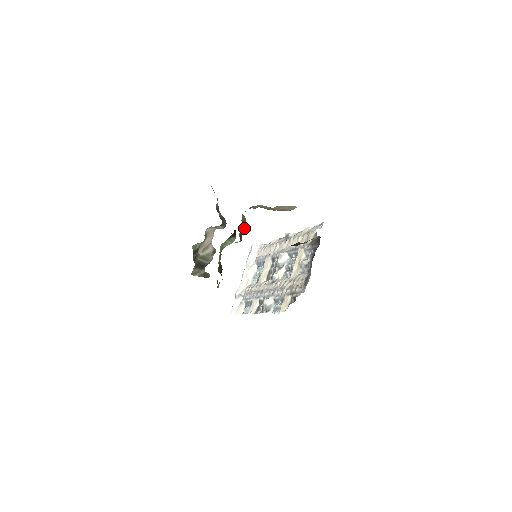
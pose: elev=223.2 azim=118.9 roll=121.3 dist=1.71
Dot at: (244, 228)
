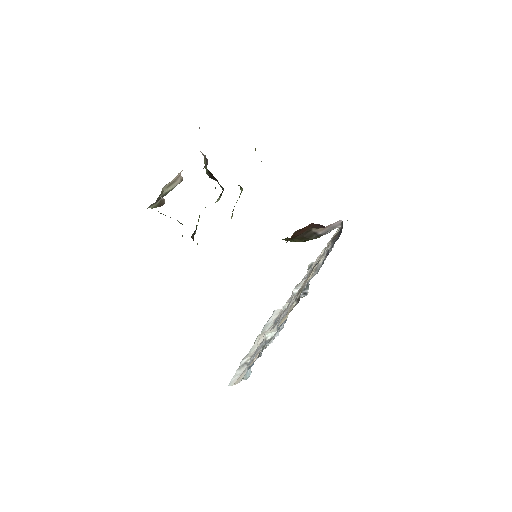
Dot at: occluded
